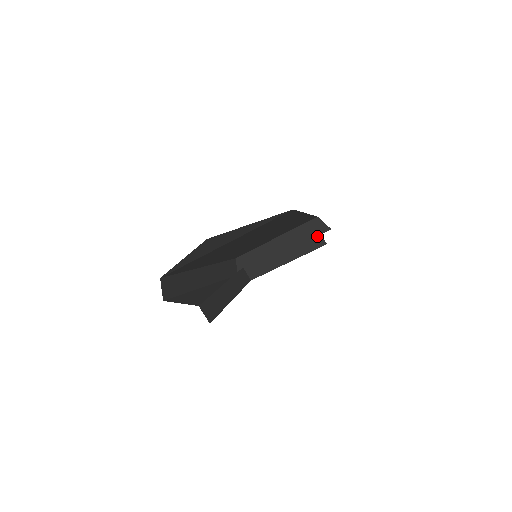
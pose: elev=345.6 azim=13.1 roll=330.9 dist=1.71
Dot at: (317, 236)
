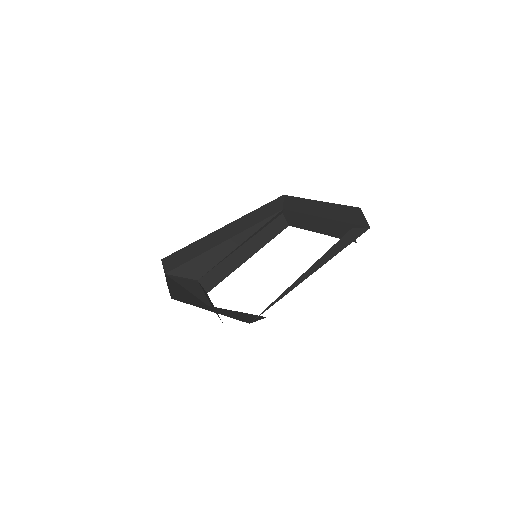
Dot at: occluded
